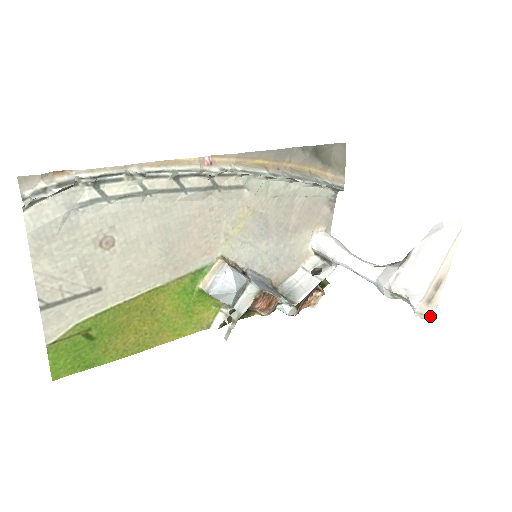
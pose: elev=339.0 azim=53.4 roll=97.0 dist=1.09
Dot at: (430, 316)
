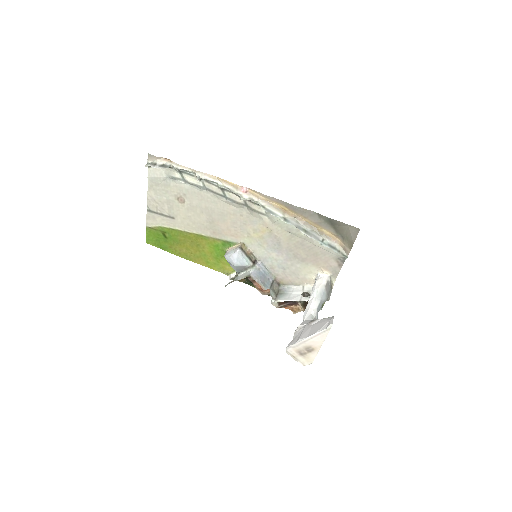
Dot at: (305, 365)
